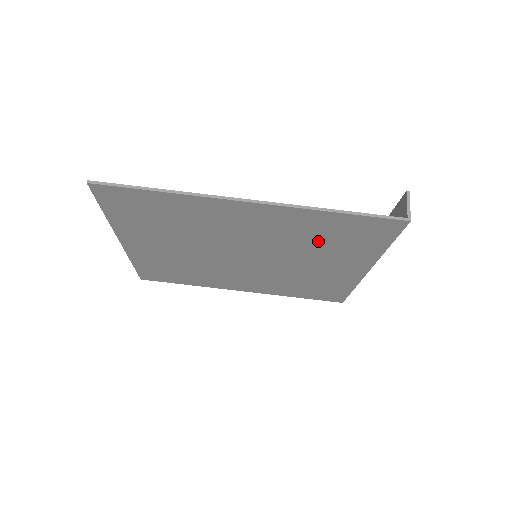
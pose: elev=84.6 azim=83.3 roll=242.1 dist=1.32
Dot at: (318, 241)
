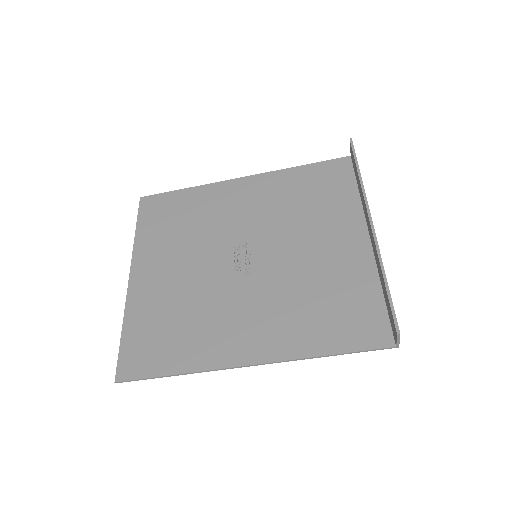
Dot at: (315, 299)
